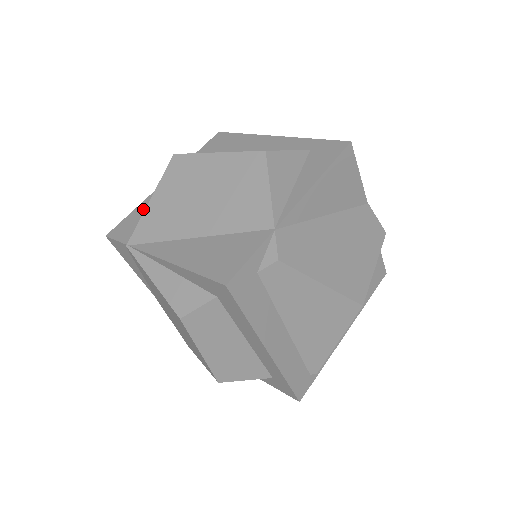
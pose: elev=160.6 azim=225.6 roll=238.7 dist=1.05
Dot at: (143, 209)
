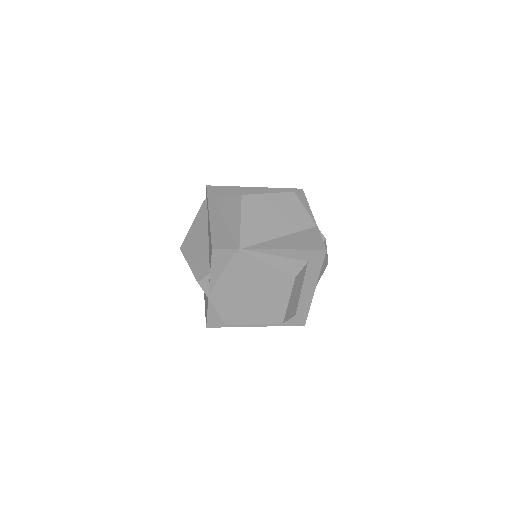
Dot at: (219, 231)
